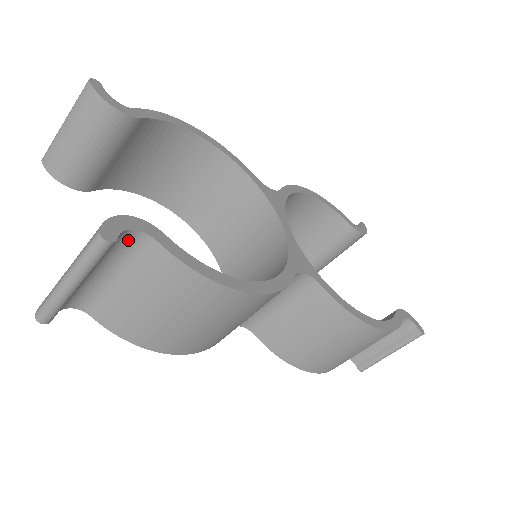
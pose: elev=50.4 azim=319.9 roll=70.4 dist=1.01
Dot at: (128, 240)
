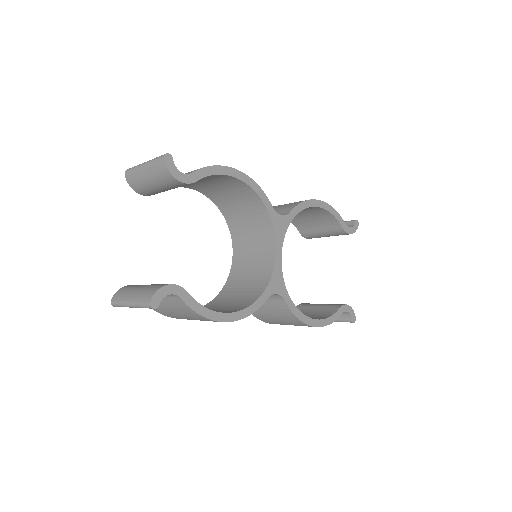
Dot at: occluded
